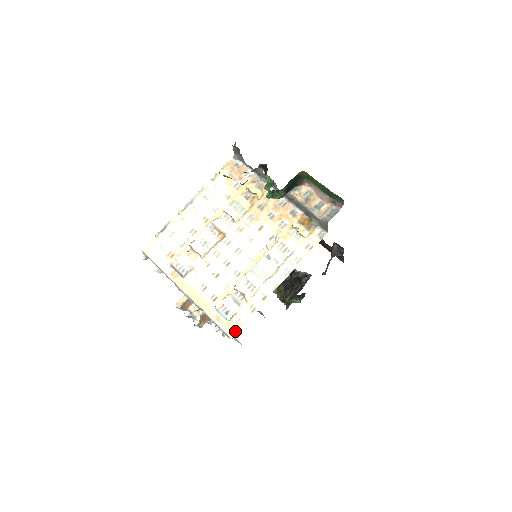
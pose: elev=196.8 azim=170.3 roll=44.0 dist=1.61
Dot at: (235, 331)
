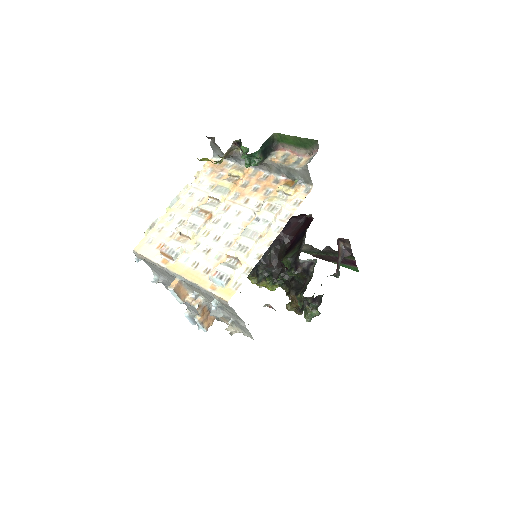
Dot at: (233, 294)
